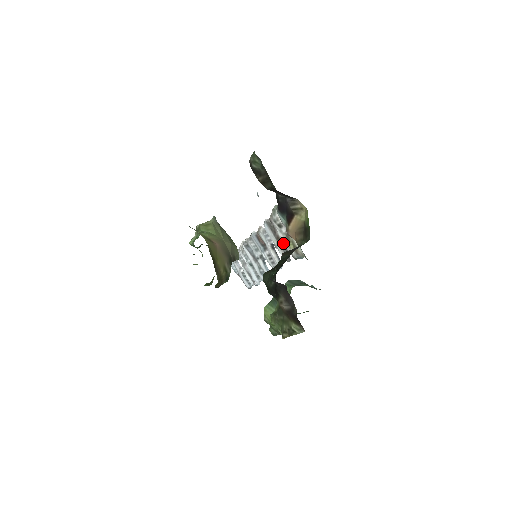
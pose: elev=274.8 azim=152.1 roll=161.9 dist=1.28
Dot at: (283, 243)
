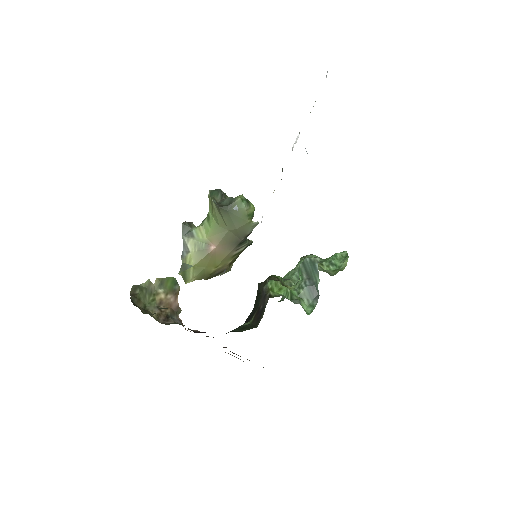
Dot at: occluded
